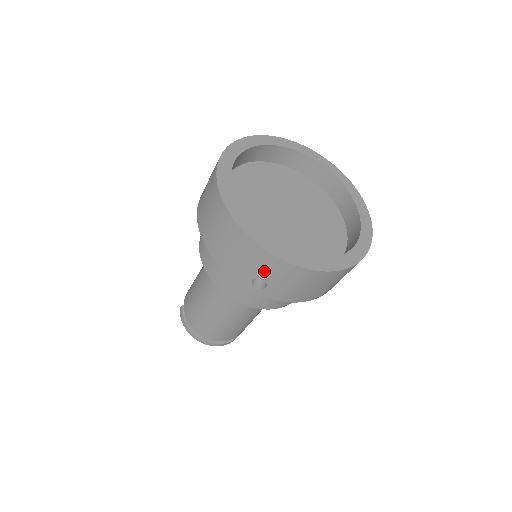
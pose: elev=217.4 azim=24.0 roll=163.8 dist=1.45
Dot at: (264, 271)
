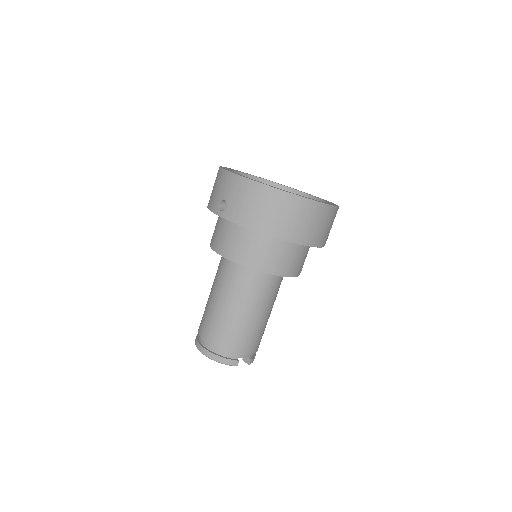
Dot at: (226, 190)
